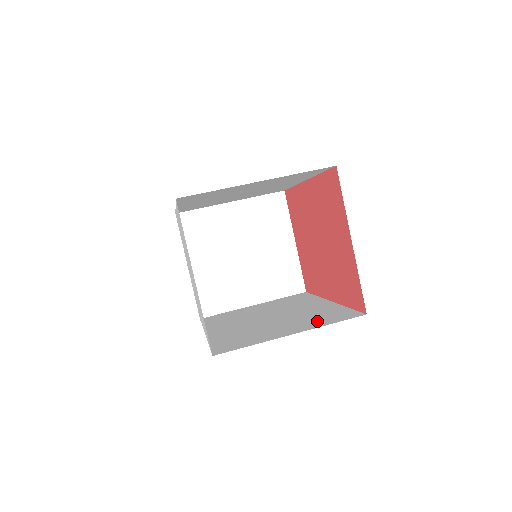
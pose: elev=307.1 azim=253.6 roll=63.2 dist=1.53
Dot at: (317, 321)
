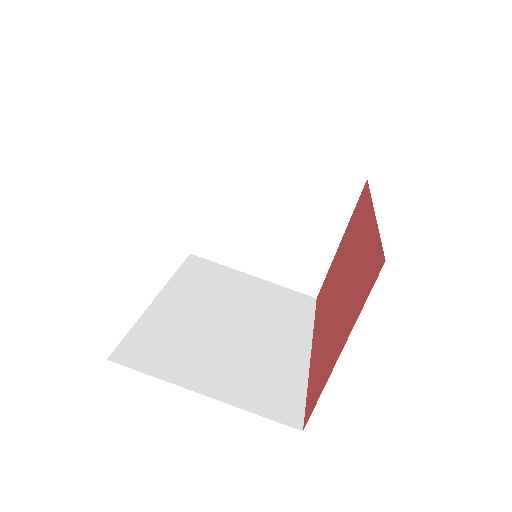
Dot at: (252, 389)
